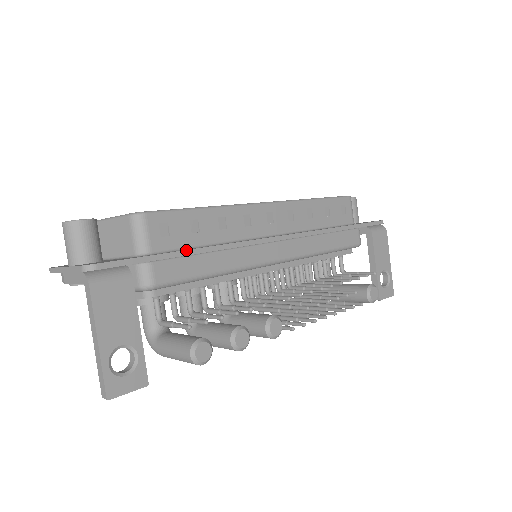
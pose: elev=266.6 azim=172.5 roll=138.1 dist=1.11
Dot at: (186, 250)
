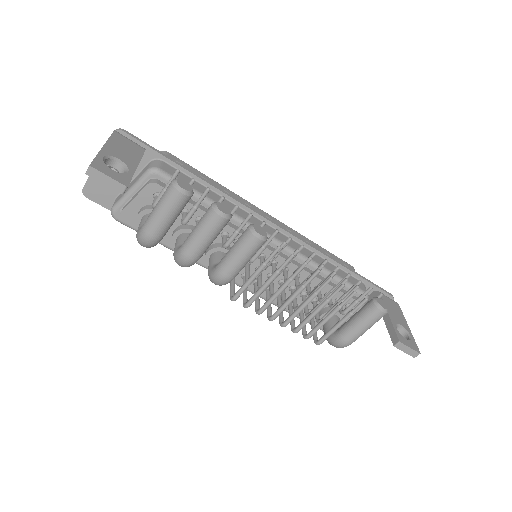
Dot at: (191, 171)
